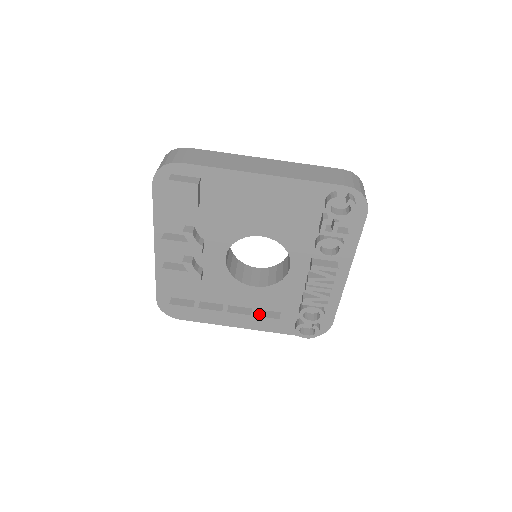
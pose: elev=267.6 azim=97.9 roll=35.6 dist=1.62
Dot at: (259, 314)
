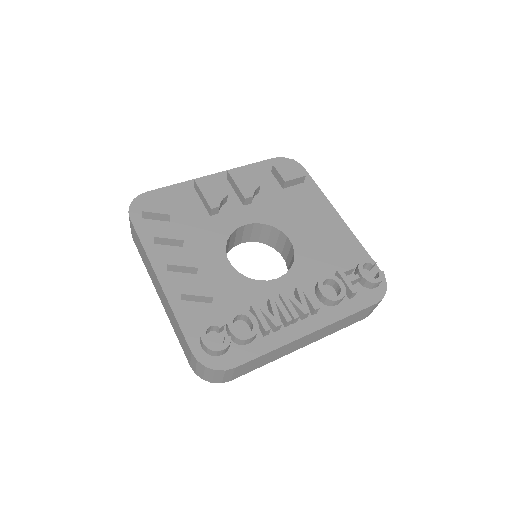
Dot at: (202, 277)
